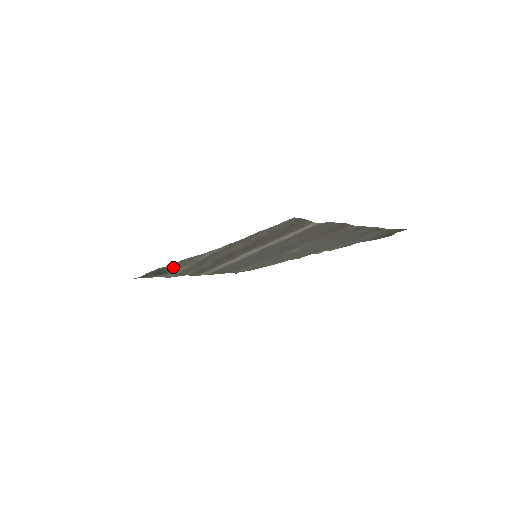
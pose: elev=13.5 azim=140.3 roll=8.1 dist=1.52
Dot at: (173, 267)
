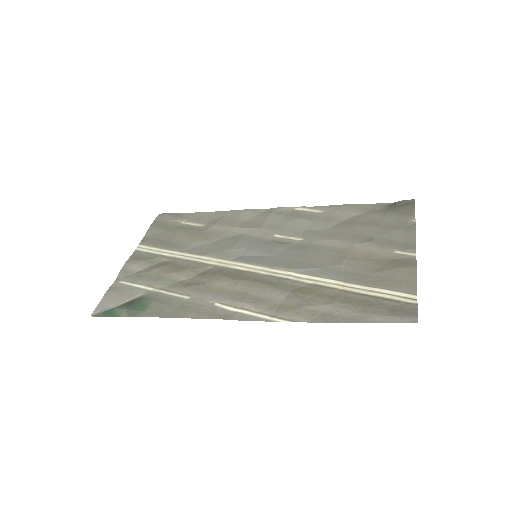
Dot at: (163, 305)
